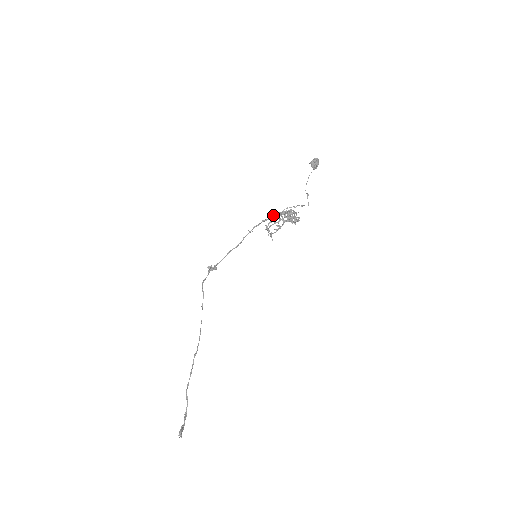
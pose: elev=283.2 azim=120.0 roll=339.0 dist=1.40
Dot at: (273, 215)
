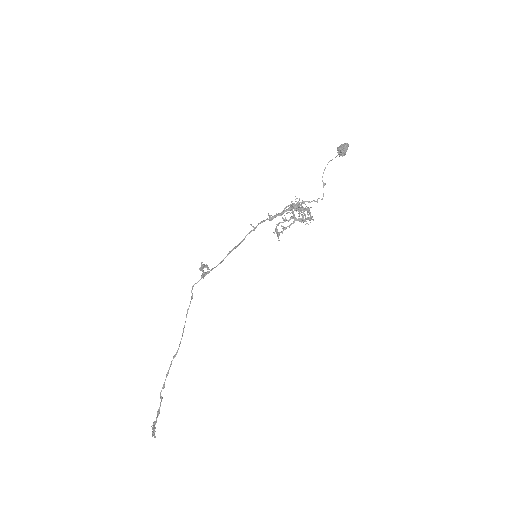
Dot at: (284, 211)
